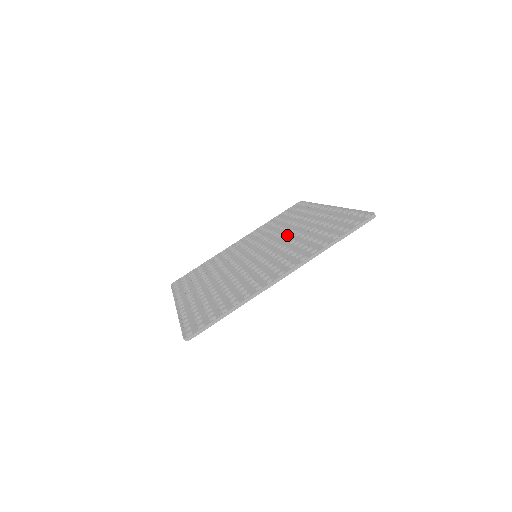
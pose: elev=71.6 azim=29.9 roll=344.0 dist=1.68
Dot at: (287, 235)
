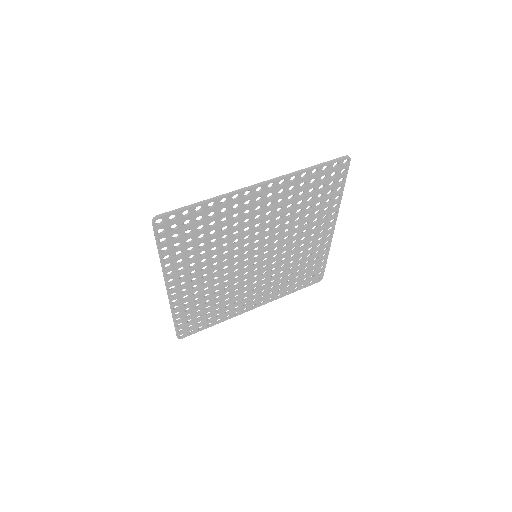
Dot at: (288, 240)
